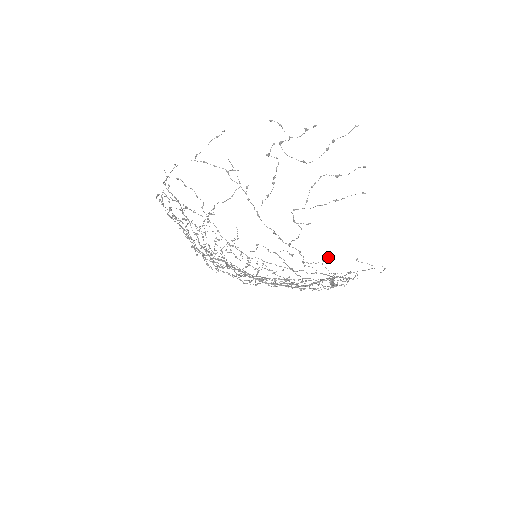
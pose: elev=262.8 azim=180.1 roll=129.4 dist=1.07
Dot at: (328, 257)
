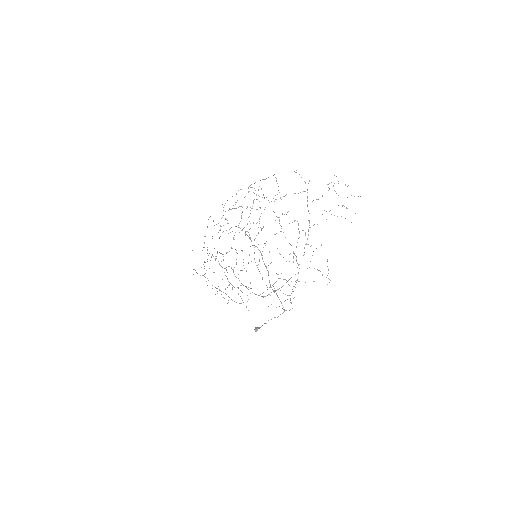
Dot at: occluded
